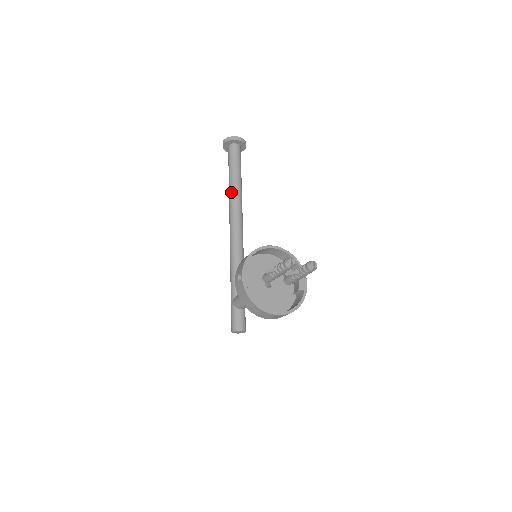
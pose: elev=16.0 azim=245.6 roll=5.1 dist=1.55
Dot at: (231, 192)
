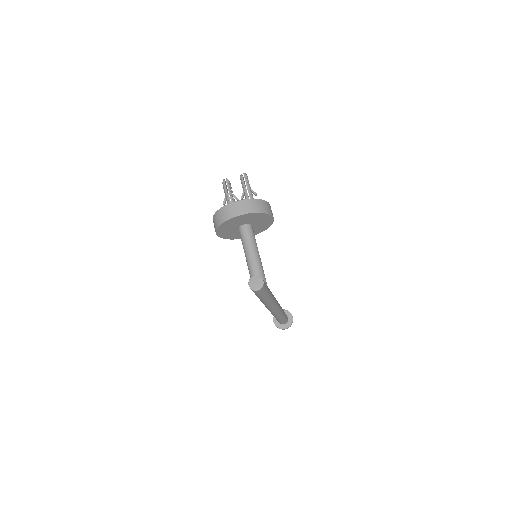
Dot at: occluded
